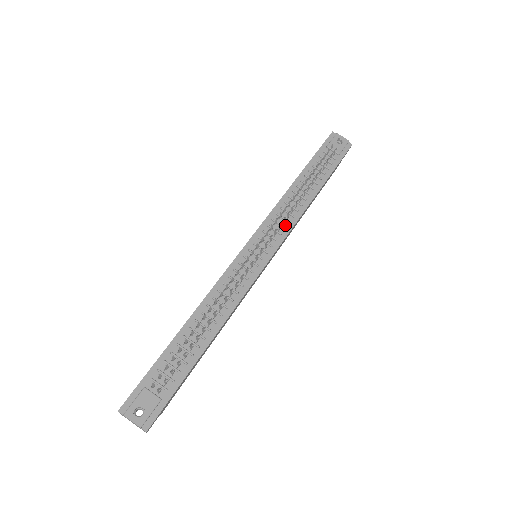
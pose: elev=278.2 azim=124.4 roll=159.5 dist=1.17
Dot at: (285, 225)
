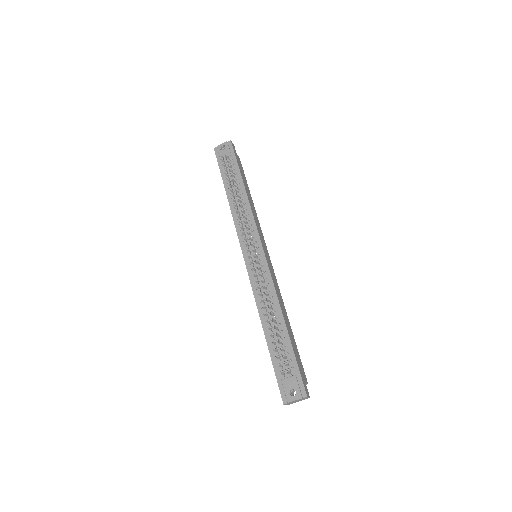
Dot at: (249, 224)
